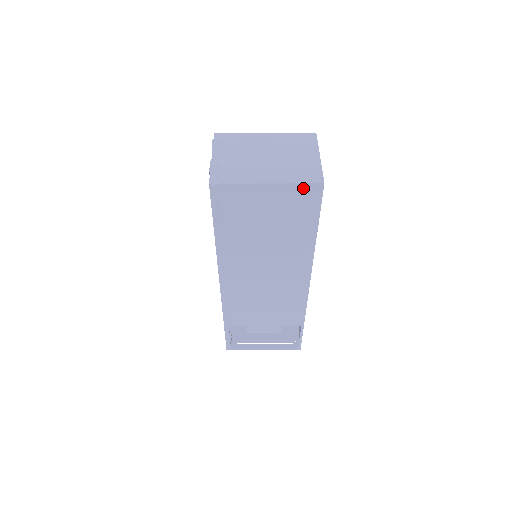
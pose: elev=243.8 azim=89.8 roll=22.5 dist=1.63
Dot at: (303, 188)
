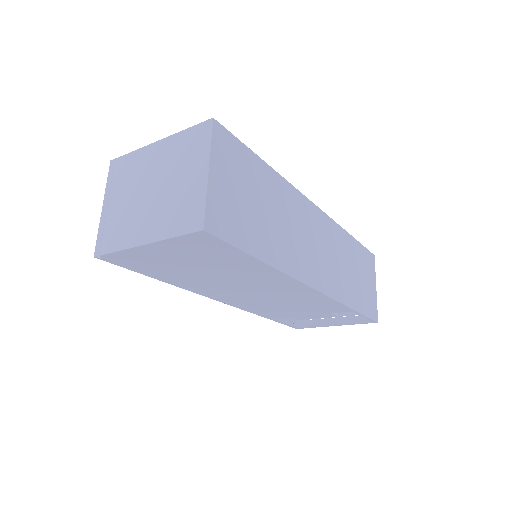
Dot at: (186, 238)
